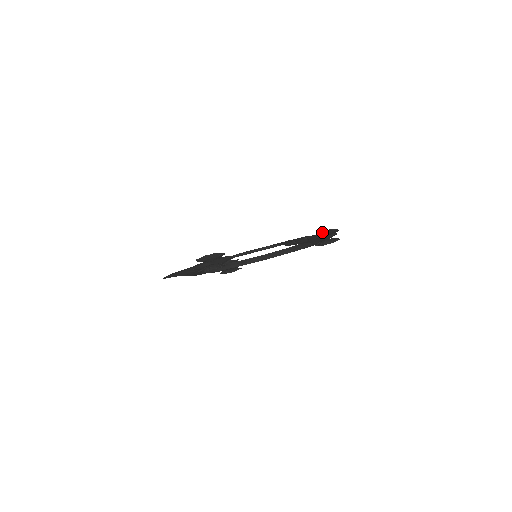
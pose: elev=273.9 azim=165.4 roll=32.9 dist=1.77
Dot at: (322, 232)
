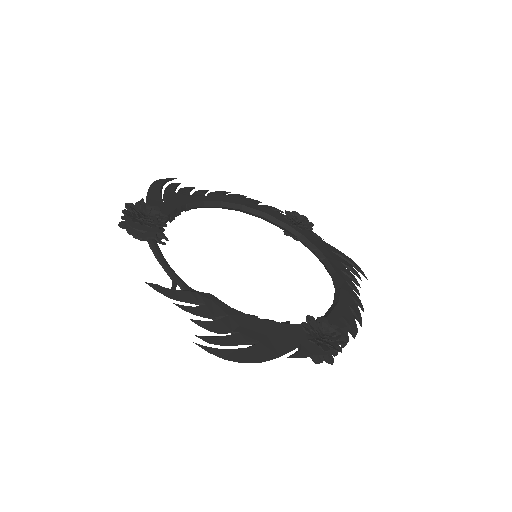
Dot at: (195, 343)
